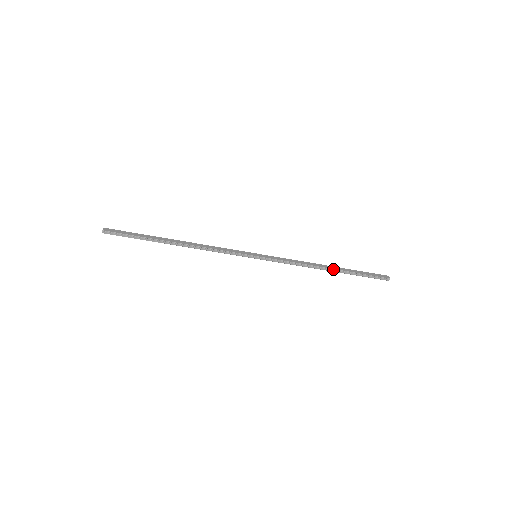
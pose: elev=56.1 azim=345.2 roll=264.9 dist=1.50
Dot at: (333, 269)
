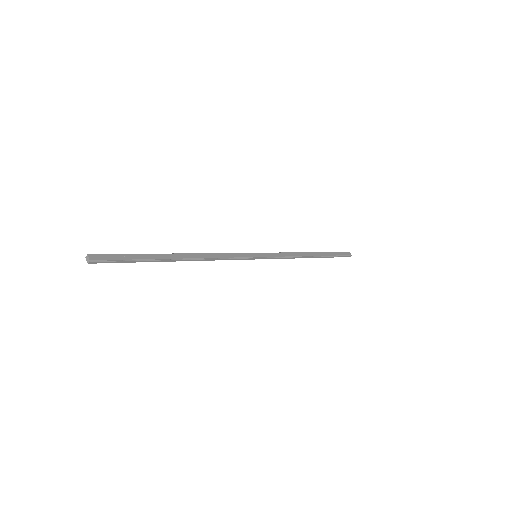
Dot at: (316, 256)
